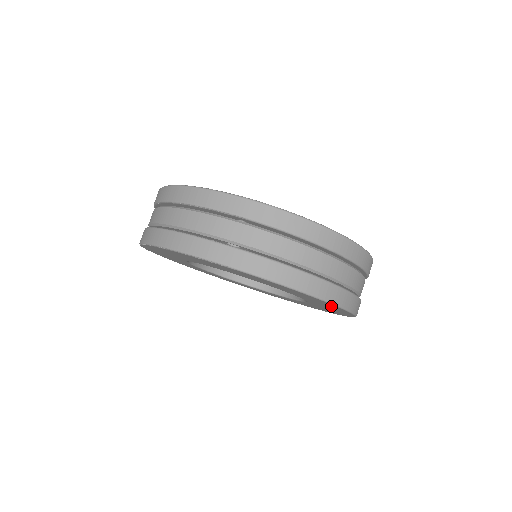
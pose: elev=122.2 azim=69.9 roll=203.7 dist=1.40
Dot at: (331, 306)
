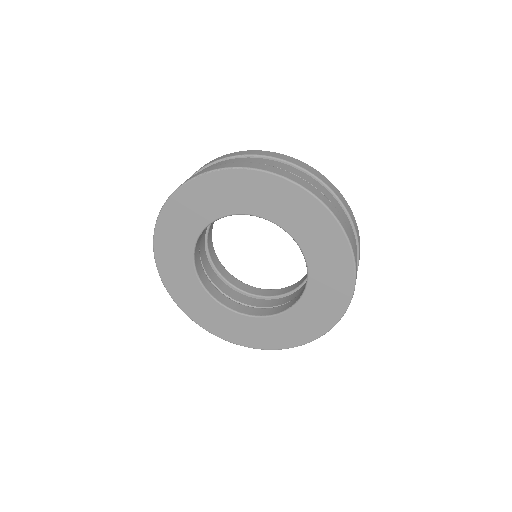
Dot at: (333, 239)
